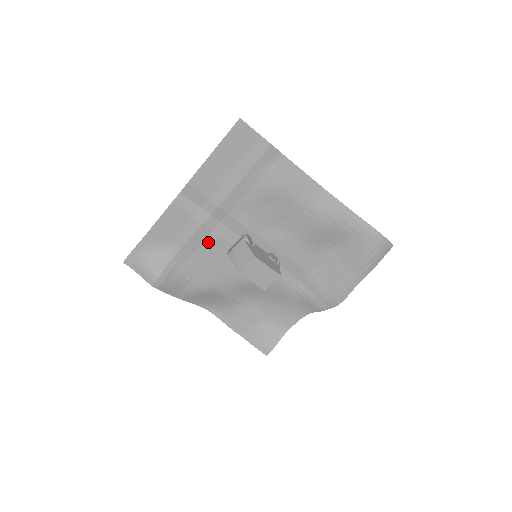
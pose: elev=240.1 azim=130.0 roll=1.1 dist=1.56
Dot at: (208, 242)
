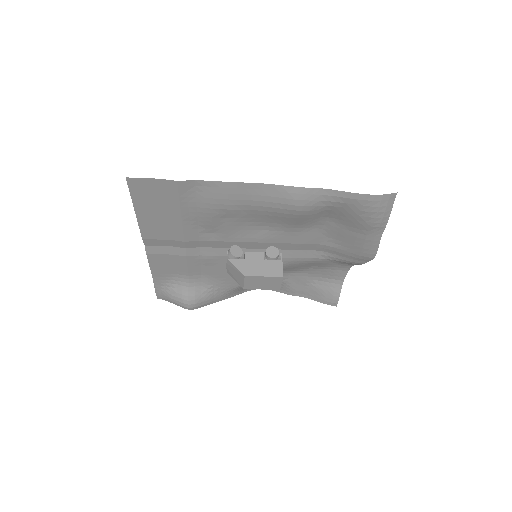
Dot at: (205, 263)
